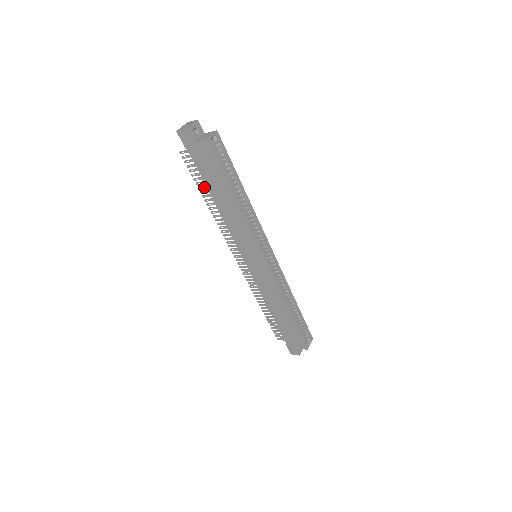
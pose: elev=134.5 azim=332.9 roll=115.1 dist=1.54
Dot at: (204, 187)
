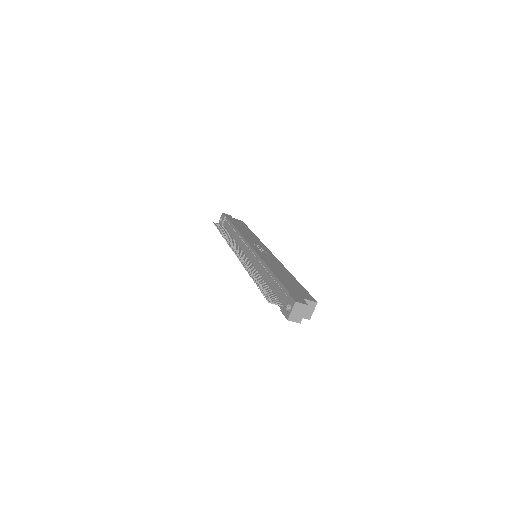
Dot at: (264, 287)
